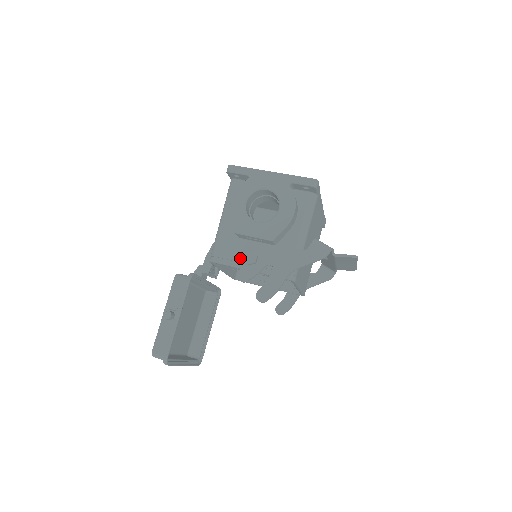
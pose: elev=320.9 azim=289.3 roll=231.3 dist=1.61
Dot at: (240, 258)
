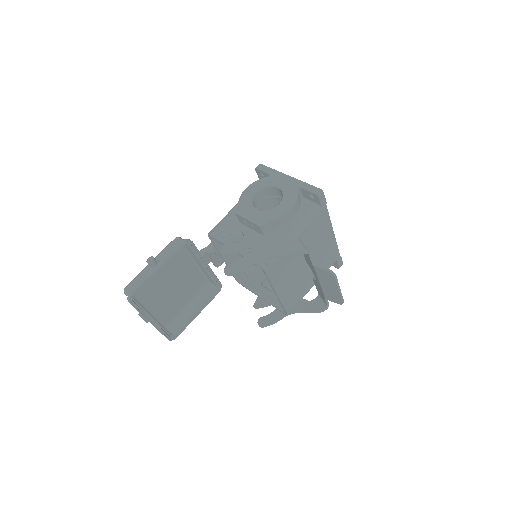
Dot at: (230, 235)
